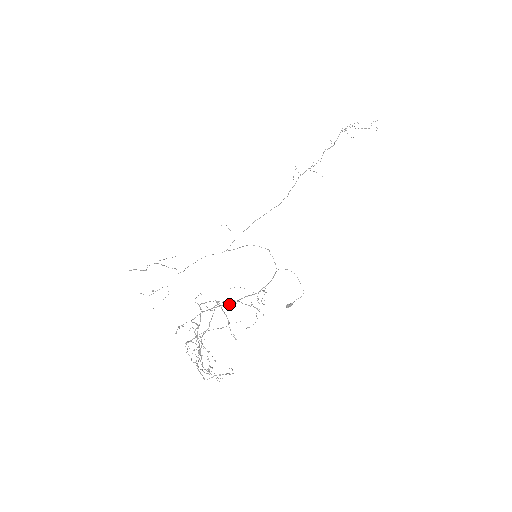
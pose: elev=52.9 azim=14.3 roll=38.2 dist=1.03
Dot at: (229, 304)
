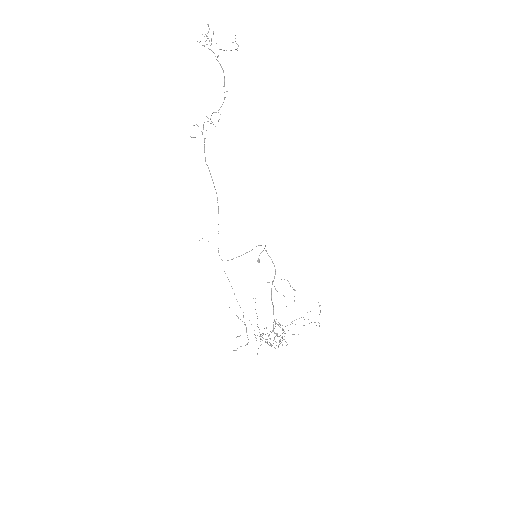
Dot at: (272, 303)
